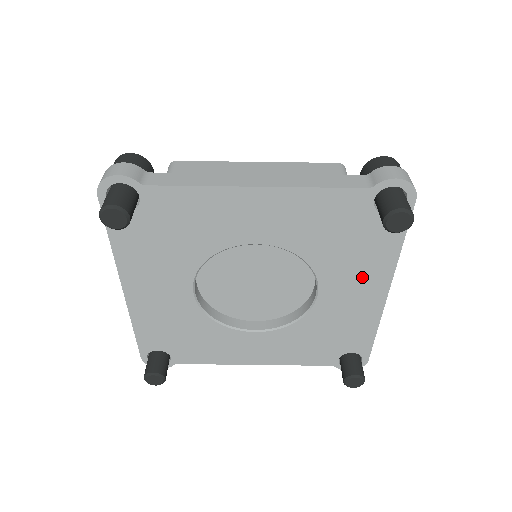
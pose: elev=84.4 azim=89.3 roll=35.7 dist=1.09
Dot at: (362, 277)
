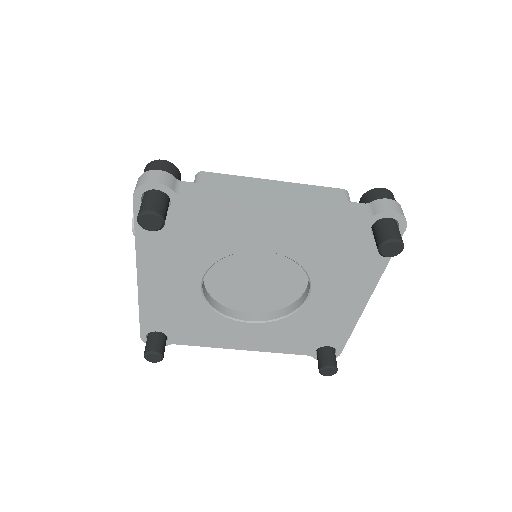
Dot at: (349, 286)
